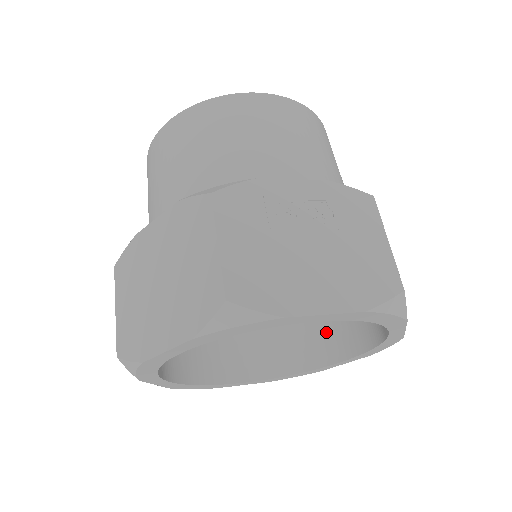
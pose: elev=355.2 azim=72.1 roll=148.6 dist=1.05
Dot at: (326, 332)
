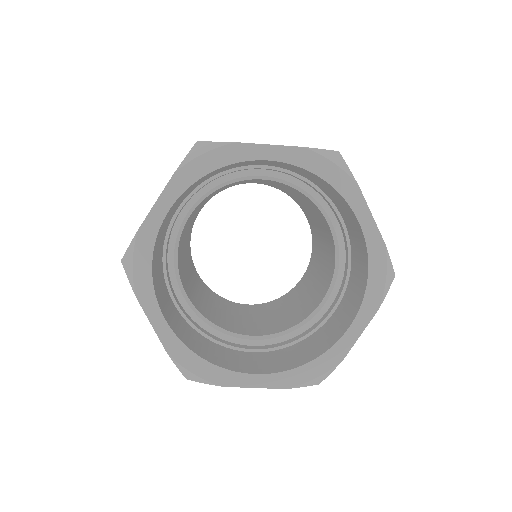
Dot at: (336, 322)
